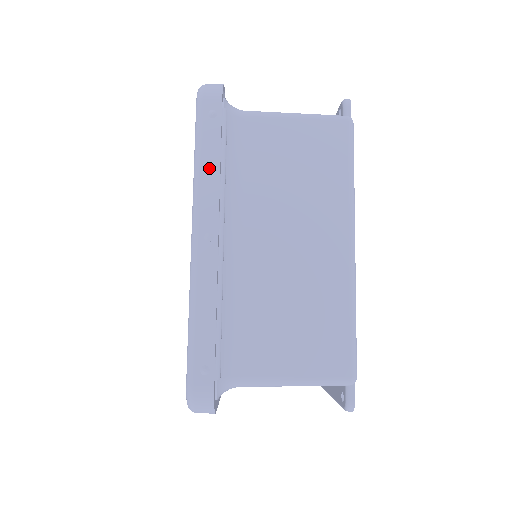
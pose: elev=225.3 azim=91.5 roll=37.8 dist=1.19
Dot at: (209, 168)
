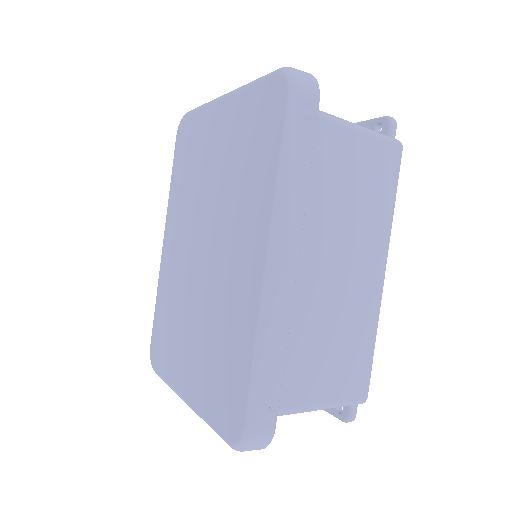
Dot at: (298, 183)
